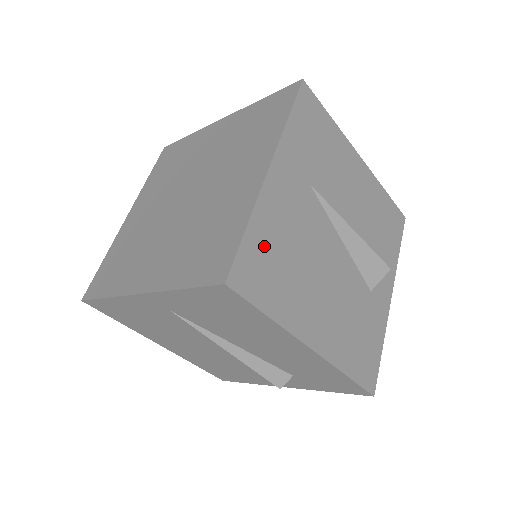
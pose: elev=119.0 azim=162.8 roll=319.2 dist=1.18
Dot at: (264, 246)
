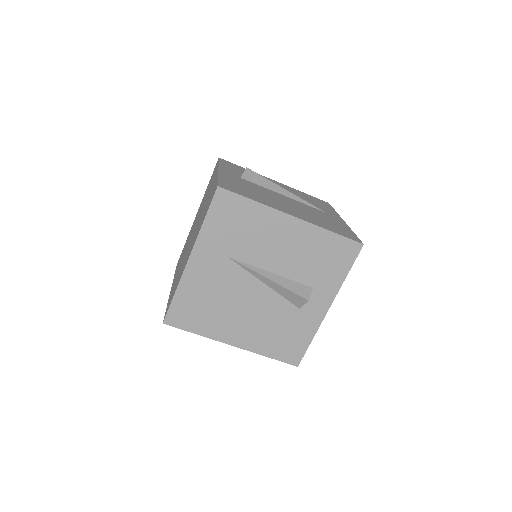
Dot at: (188, 302)
